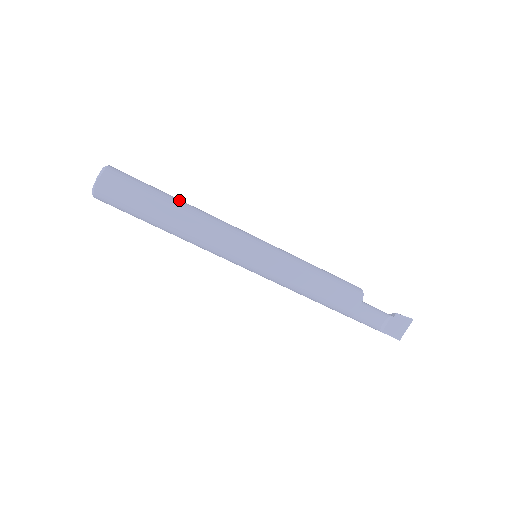
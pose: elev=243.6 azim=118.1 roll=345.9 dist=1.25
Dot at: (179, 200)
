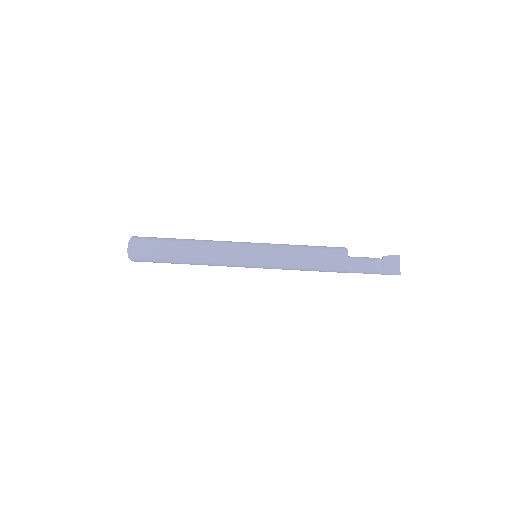
Dot at: occluded
